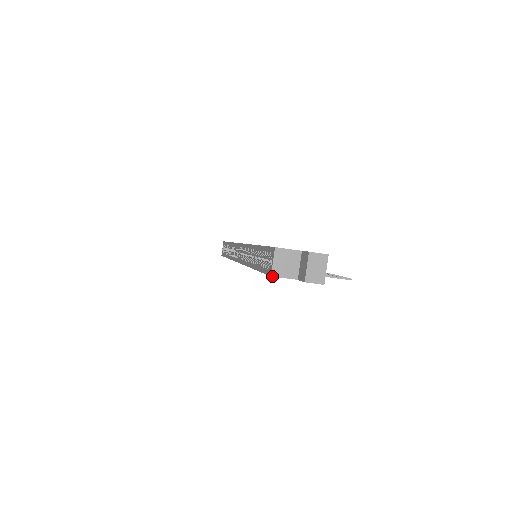
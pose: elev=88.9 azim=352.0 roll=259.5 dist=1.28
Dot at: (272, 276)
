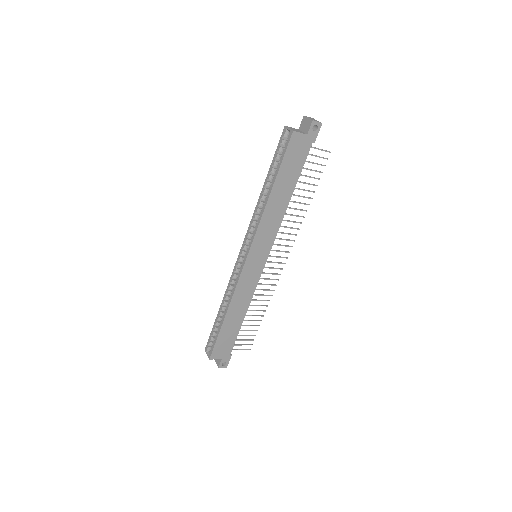
Dot at: (294, 131)
